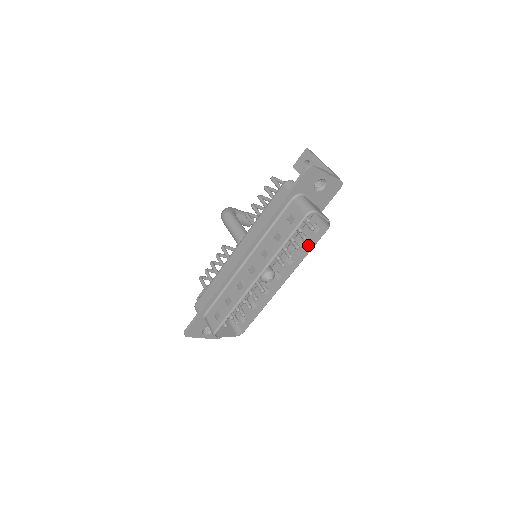
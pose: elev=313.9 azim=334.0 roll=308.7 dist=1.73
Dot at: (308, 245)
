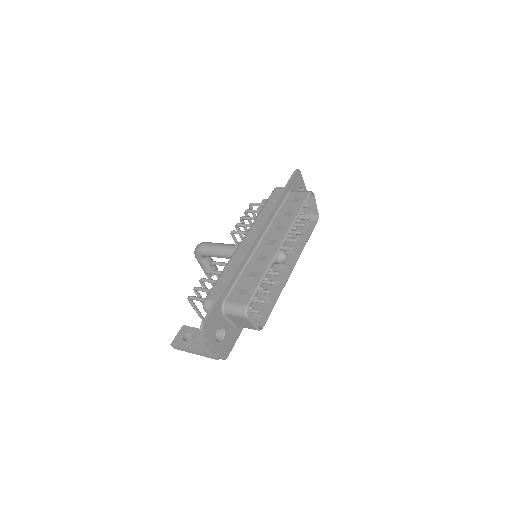
Dot at: (304, 237)
